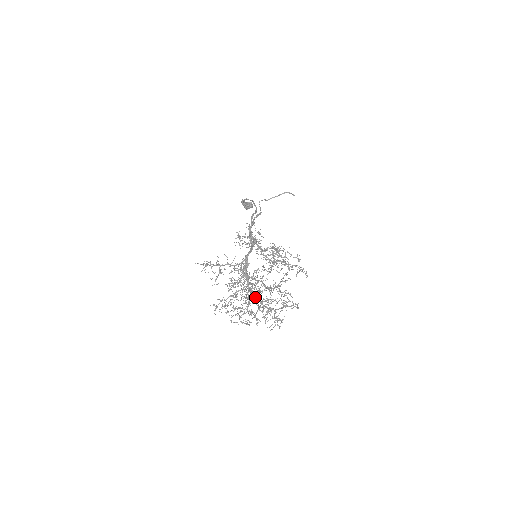
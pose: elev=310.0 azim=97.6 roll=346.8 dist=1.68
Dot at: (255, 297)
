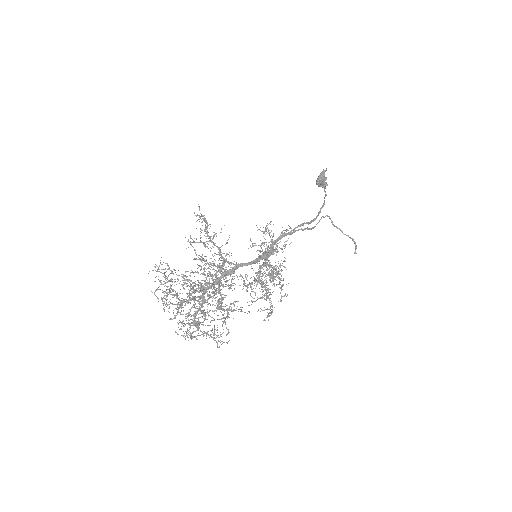
Dot at: occluded
